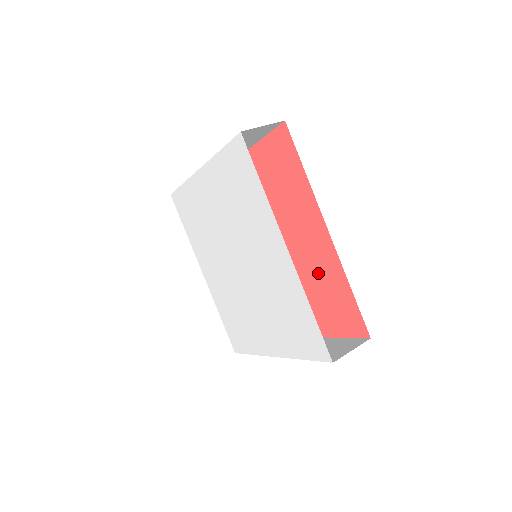
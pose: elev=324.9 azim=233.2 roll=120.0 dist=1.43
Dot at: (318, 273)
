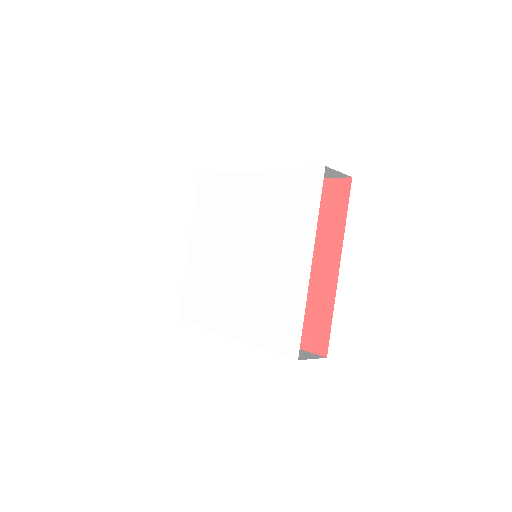
Dot at: occluded
